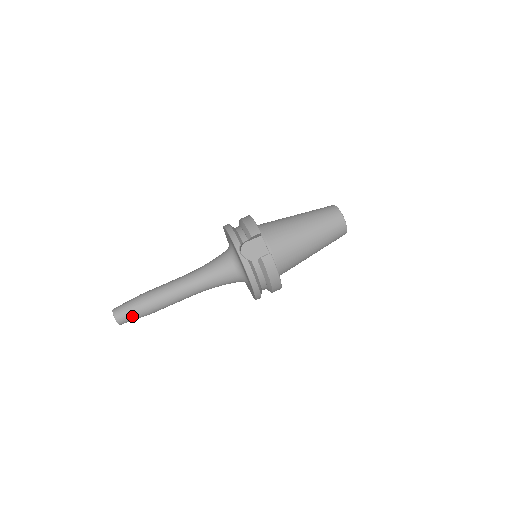
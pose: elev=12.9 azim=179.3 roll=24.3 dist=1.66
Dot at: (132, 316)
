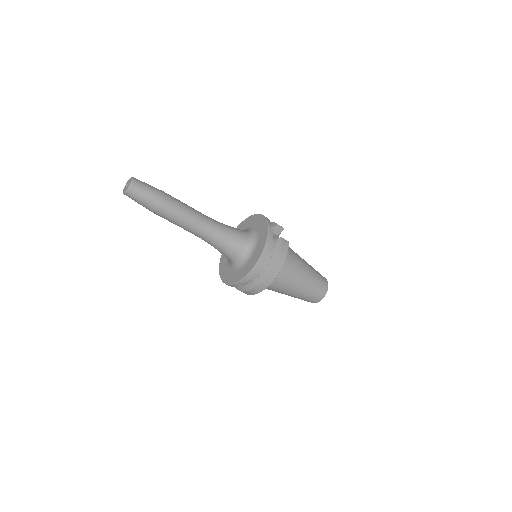
Dot at: (147, 192)
